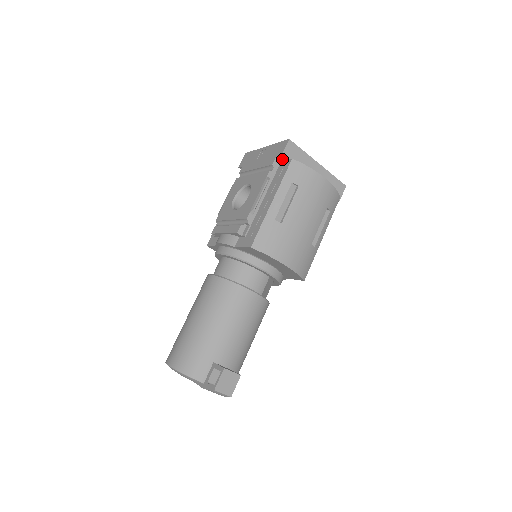
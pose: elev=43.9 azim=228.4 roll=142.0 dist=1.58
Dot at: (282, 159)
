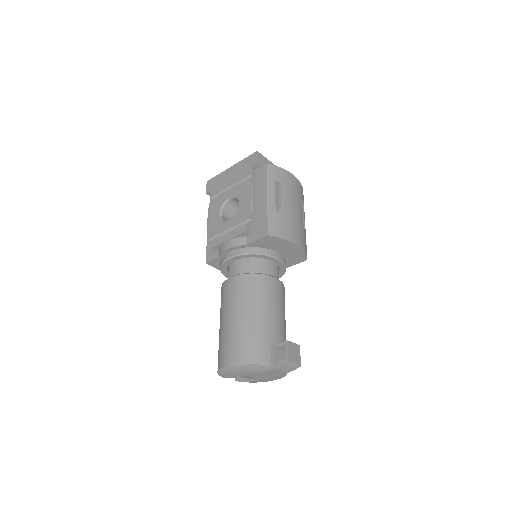
Dot at: (256, 167)
